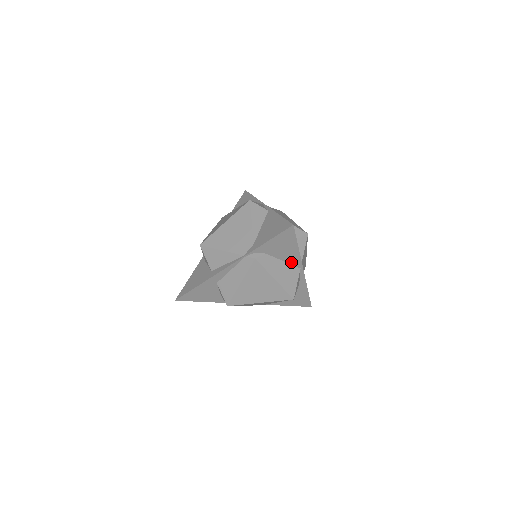
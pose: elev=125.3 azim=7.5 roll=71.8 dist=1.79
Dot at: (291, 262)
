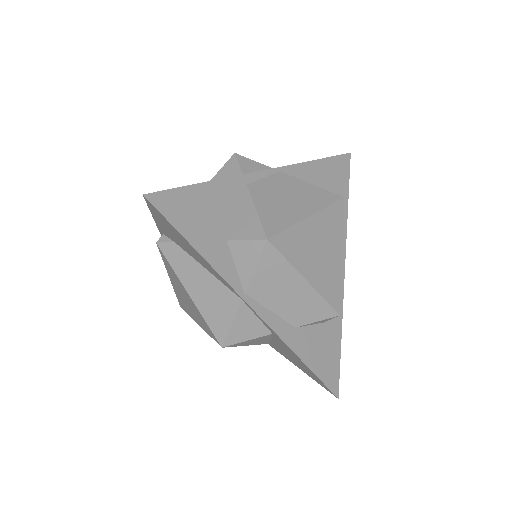
Dot at: (219, 278)
